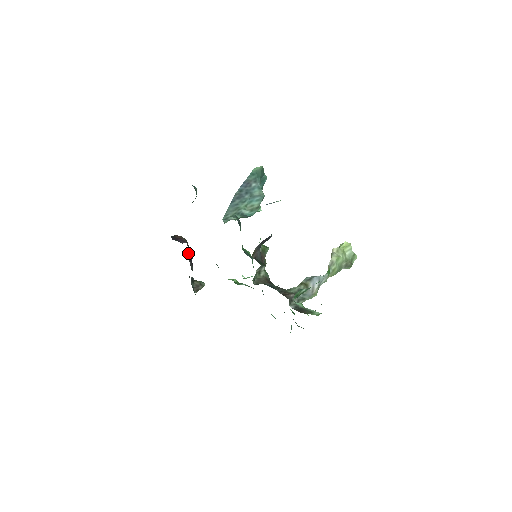
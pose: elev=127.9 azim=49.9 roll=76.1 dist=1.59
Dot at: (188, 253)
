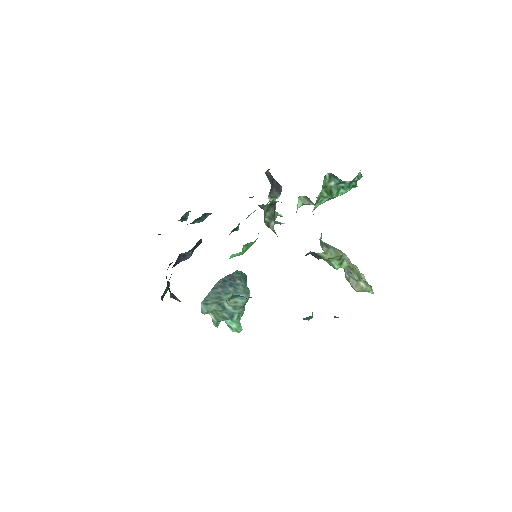
Dot at: occluded
